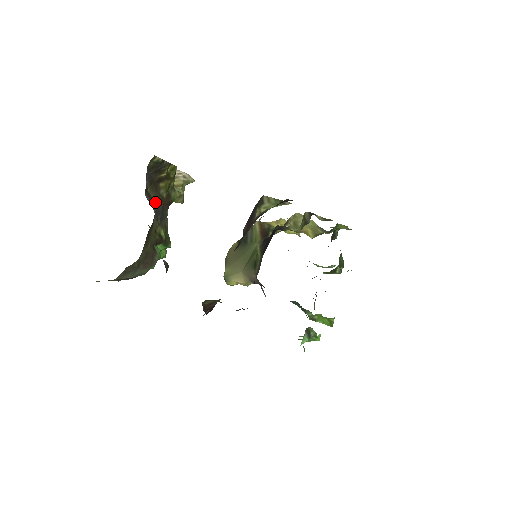
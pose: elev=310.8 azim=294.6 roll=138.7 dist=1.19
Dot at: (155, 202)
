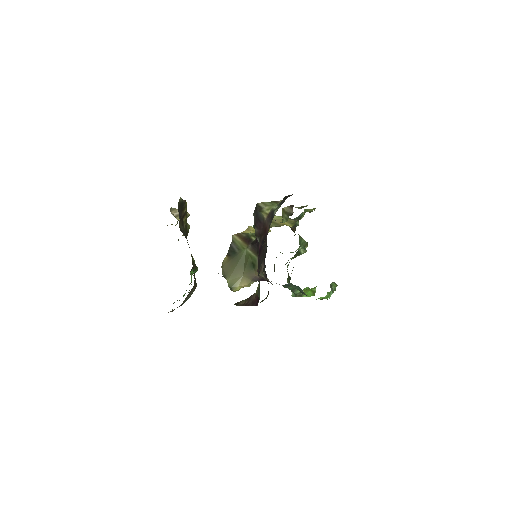
Dot at: (184, 235)
